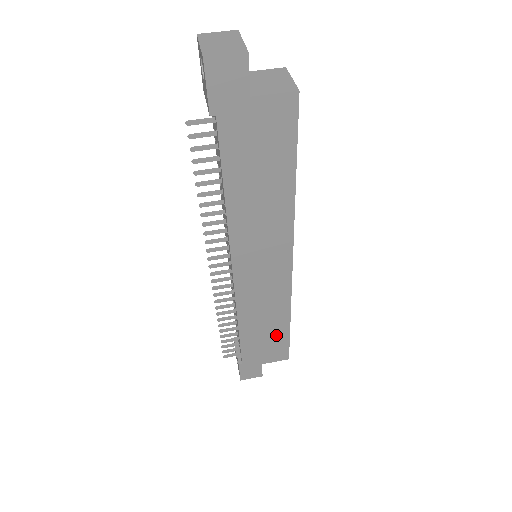
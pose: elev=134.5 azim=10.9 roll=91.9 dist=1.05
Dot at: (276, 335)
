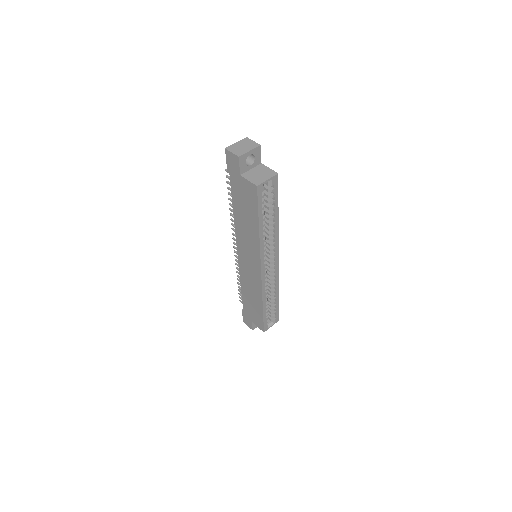
Dot at: (257, 309)
